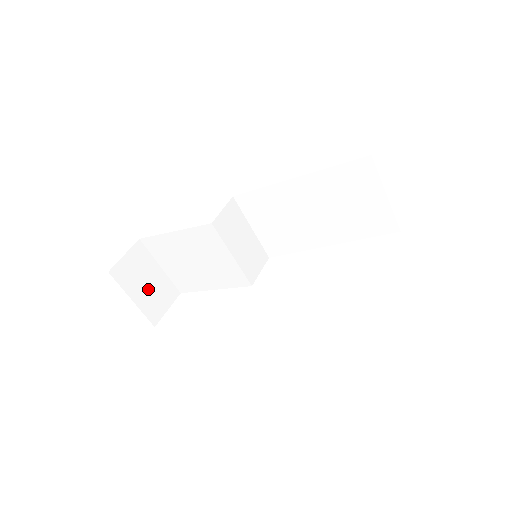
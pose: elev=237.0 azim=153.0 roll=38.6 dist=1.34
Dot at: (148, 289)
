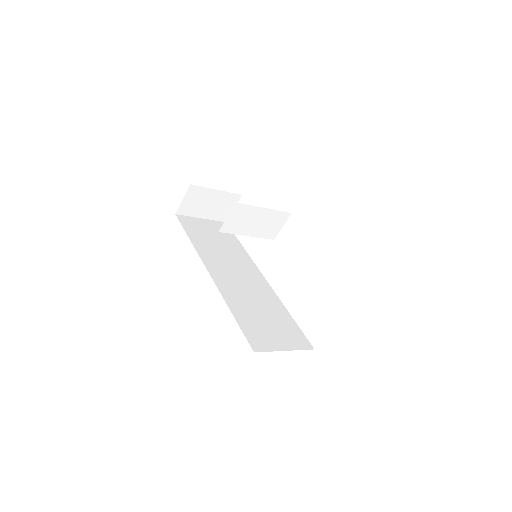
Dot at: (212, 207)
